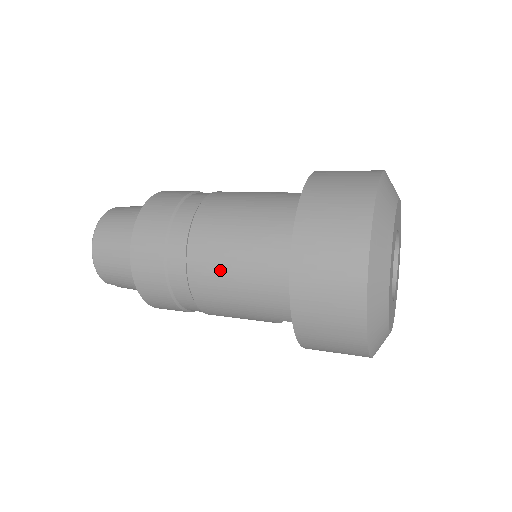
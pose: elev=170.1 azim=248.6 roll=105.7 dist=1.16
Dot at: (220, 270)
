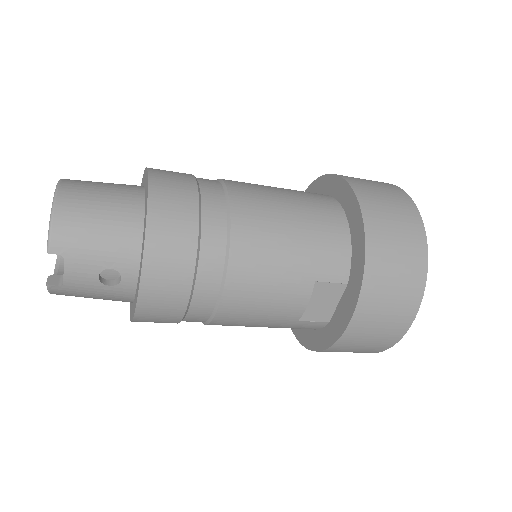
Dot at: (270, 208)
